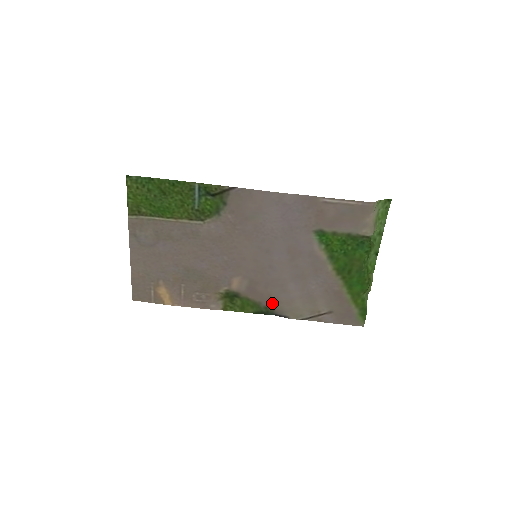
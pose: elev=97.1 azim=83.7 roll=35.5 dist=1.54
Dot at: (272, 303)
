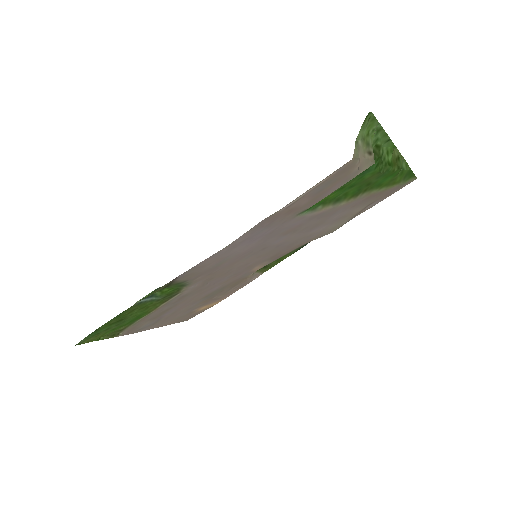
Dot at: occluded
